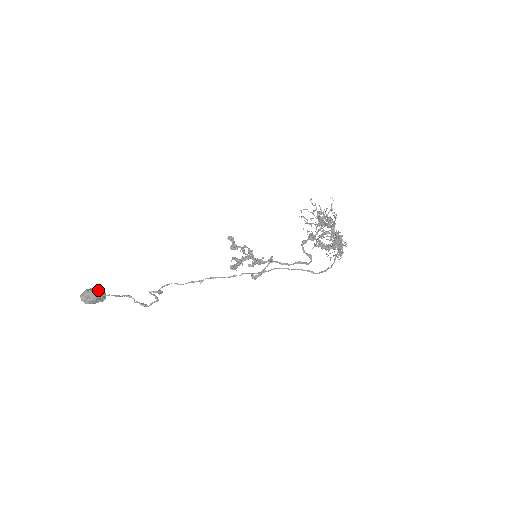
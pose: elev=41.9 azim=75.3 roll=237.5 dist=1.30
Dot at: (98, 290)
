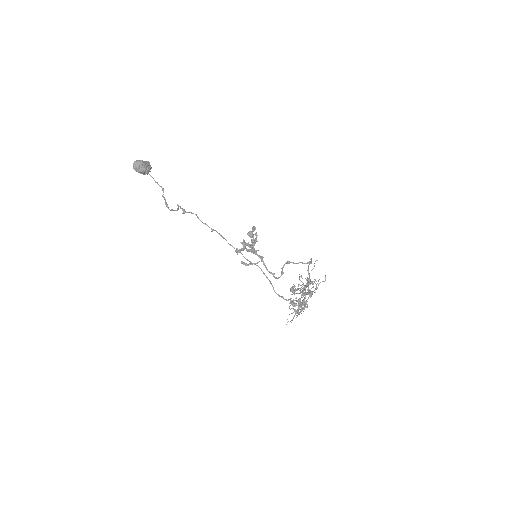
Dot at: (149, 167)
